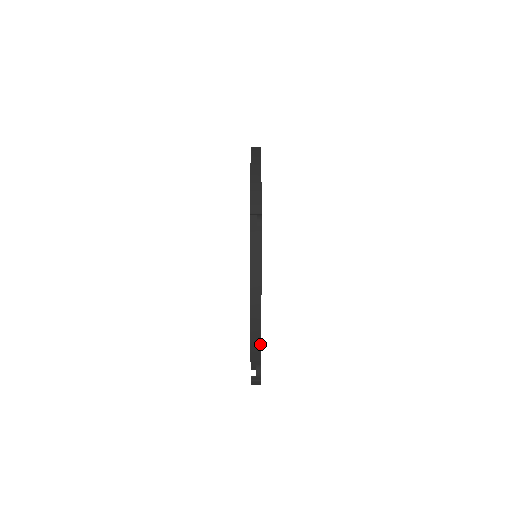
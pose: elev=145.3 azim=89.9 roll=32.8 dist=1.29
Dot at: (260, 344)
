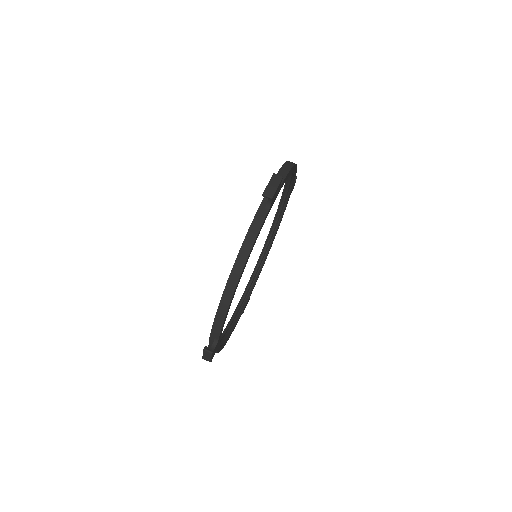
Dot at: (225, 314)
